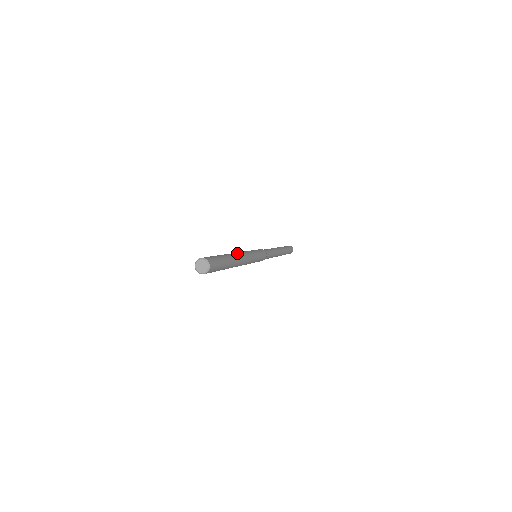
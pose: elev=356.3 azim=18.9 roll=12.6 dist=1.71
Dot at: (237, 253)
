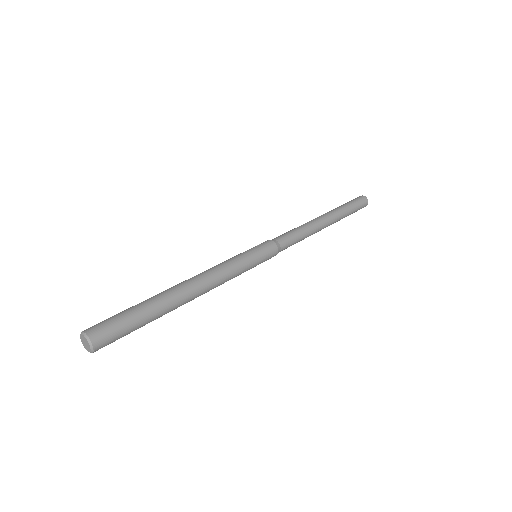
Dot at: (185, 280)
